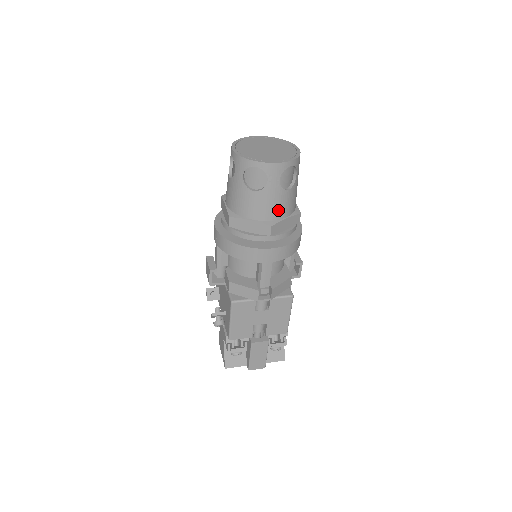
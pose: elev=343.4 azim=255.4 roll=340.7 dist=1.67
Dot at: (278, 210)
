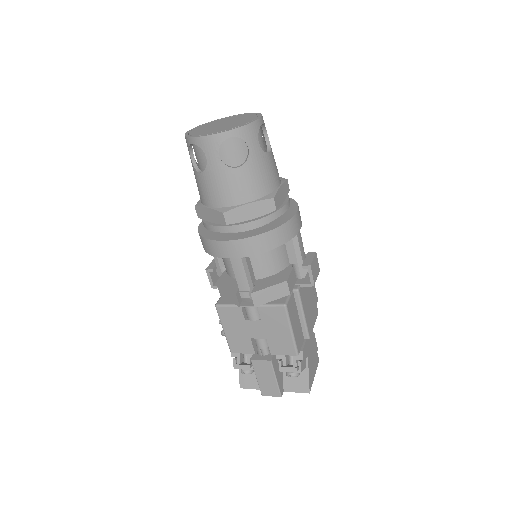
Dot at: (231, 193)
